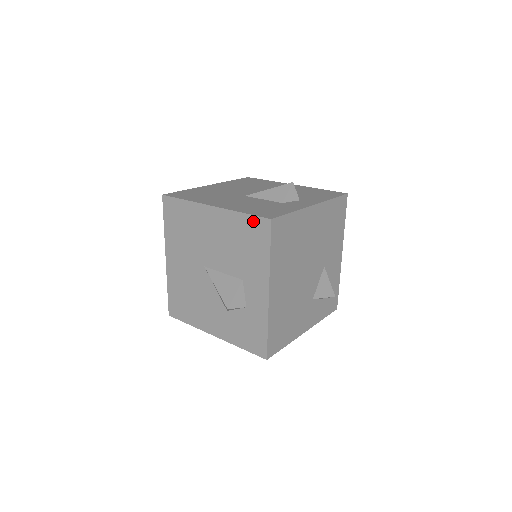
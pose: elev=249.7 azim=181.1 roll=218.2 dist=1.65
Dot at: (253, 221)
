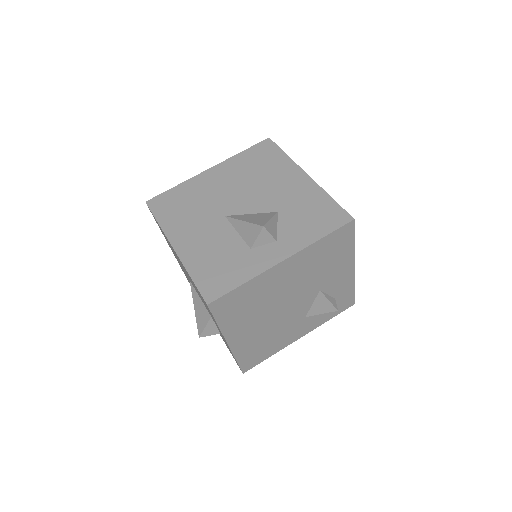
Dot at: (198, 291)
